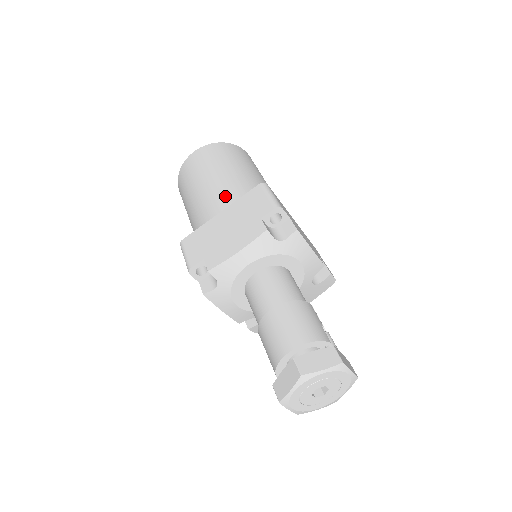
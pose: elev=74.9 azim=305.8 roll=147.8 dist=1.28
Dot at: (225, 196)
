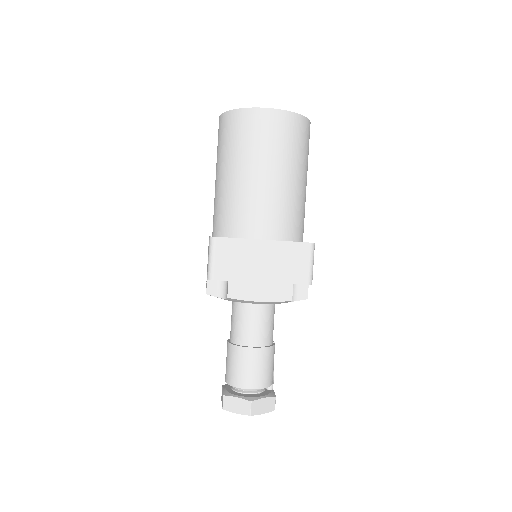
Dot at: (275, 218)
